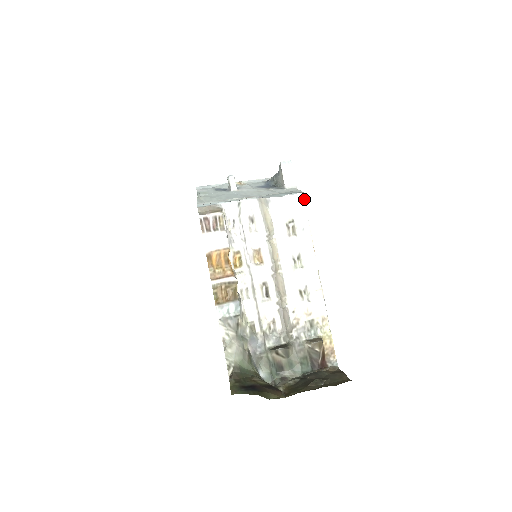
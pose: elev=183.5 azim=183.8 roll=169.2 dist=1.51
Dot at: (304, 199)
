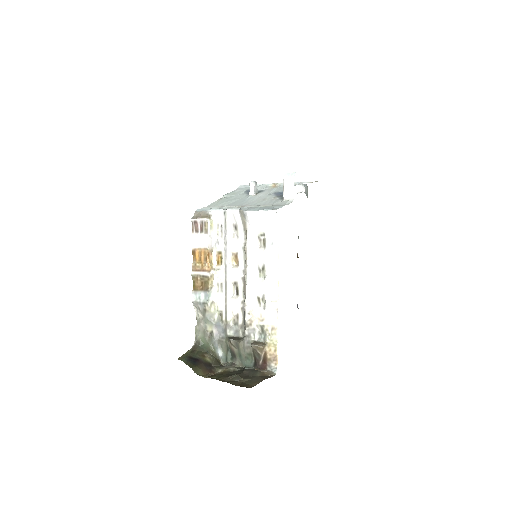
Dot at: (276, 216)
